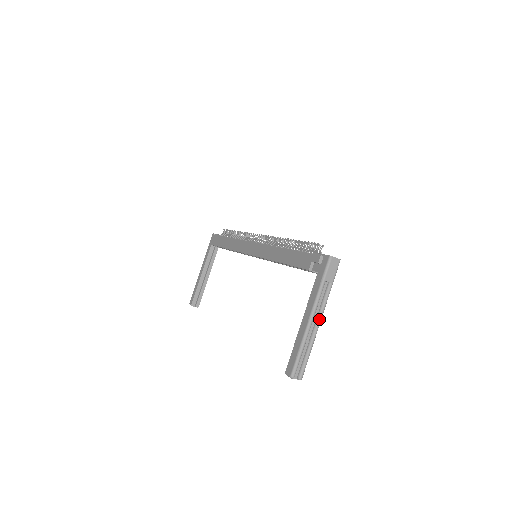
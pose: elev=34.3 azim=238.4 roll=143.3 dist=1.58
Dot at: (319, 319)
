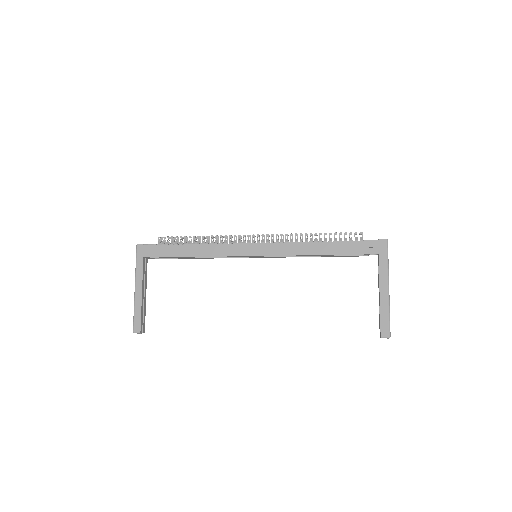
Dot at: occluded
